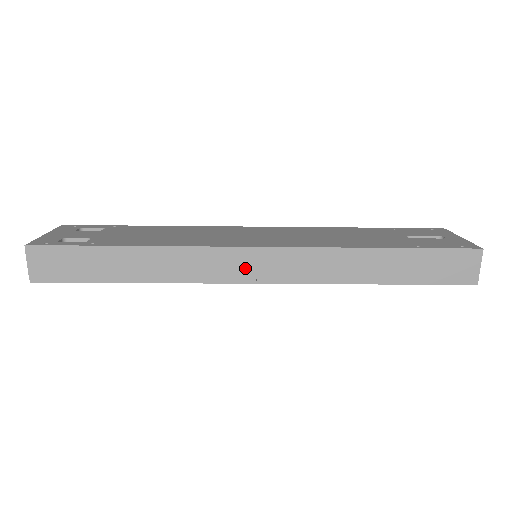
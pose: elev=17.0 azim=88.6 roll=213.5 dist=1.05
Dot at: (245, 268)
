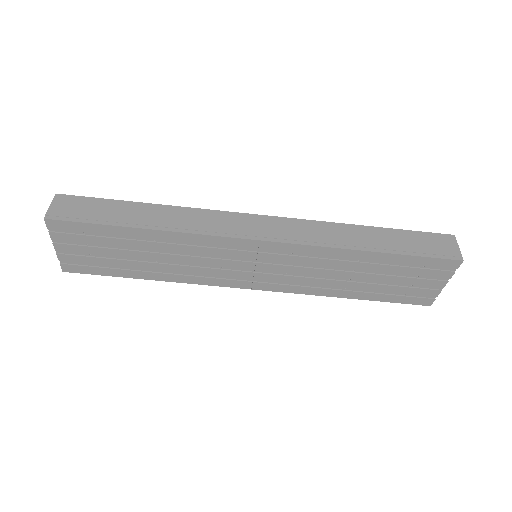
Dot at: (250, 228)
